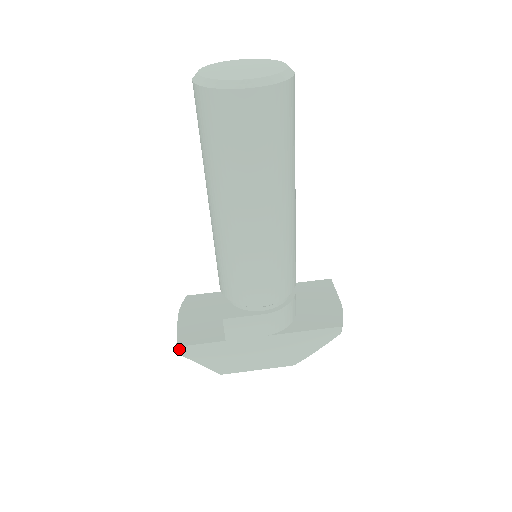
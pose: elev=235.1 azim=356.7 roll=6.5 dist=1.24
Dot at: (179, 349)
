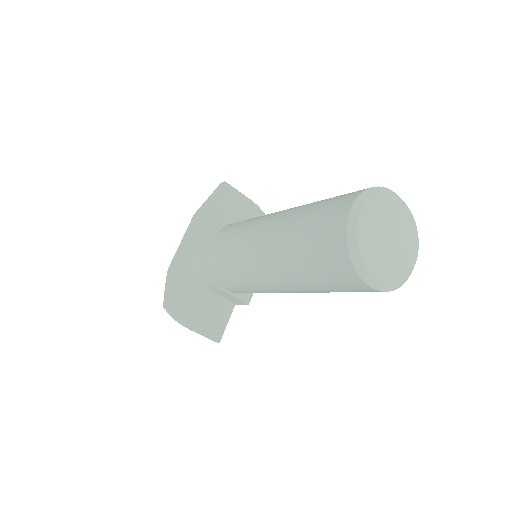
Dot at: (219, 341)
